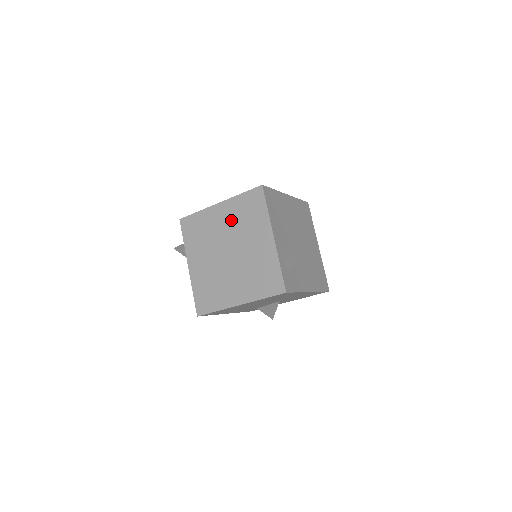
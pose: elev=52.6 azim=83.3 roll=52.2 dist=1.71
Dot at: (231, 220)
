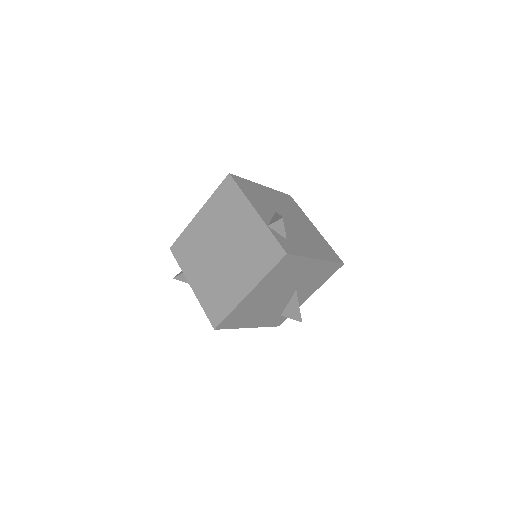
Dot at: (214, 220)
